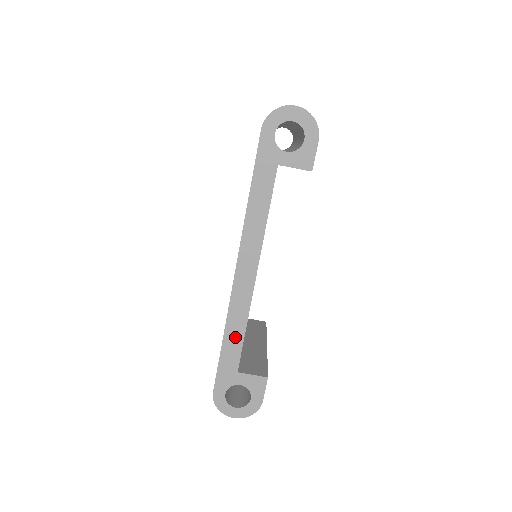
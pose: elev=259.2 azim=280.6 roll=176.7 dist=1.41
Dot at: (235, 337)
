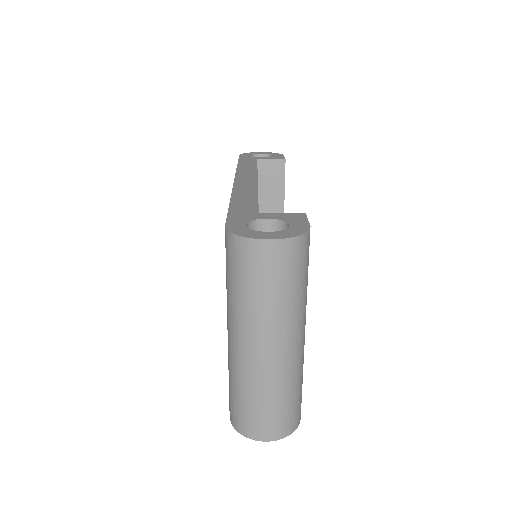
Dot at: occluded
